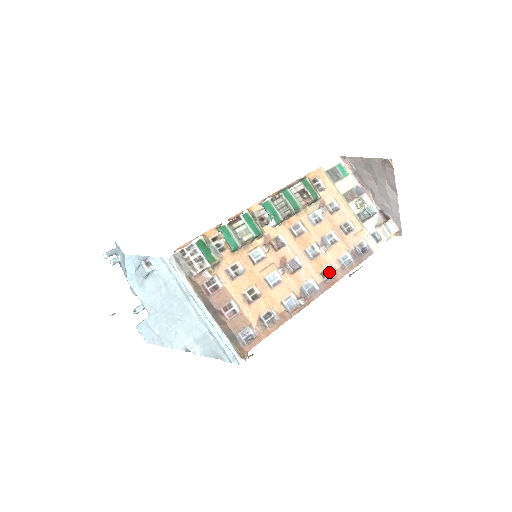
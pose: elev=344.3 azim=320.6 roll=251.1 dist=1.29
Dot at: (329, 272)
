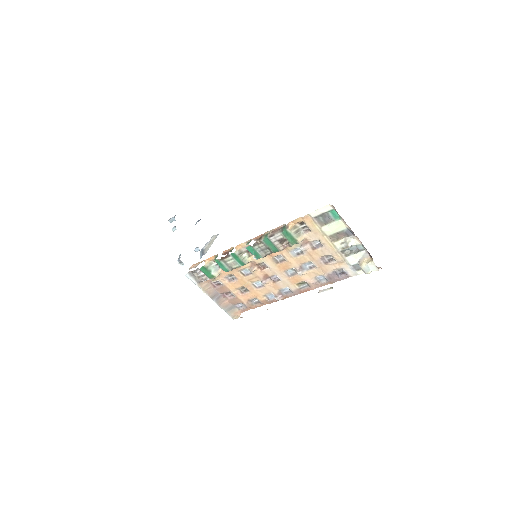
Dot at: (305, 283)
